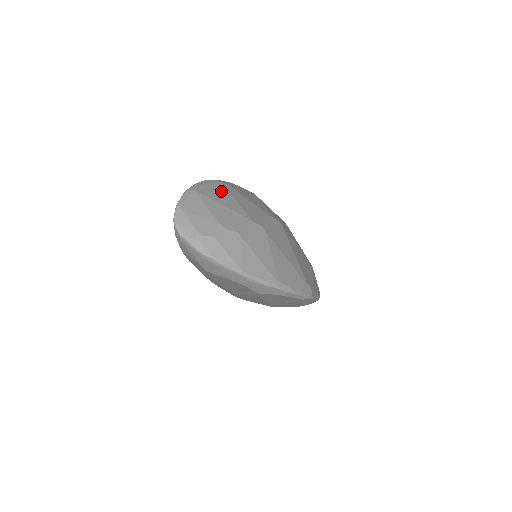
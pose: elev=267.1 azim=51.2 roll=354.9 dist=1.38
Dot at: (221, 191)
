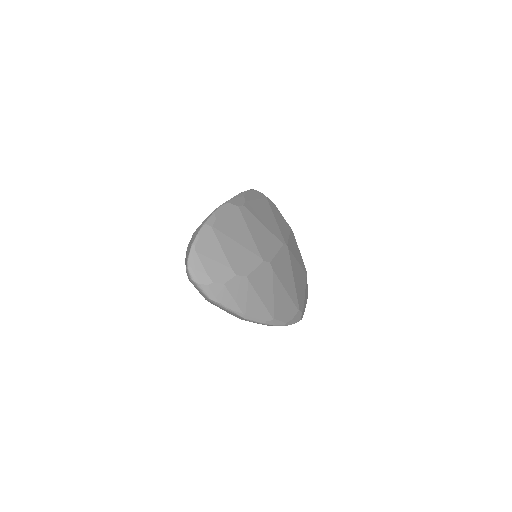
Dot at: (237, 220)
